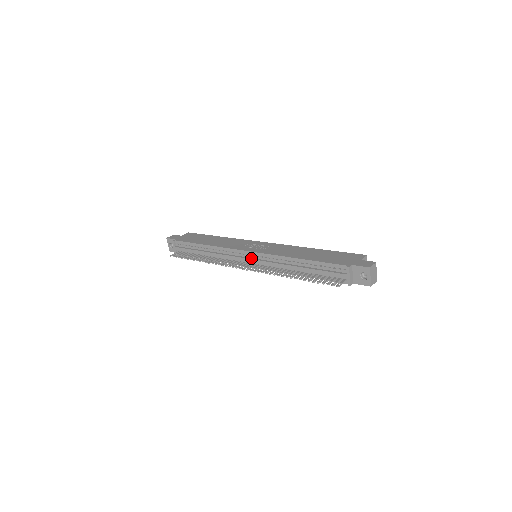
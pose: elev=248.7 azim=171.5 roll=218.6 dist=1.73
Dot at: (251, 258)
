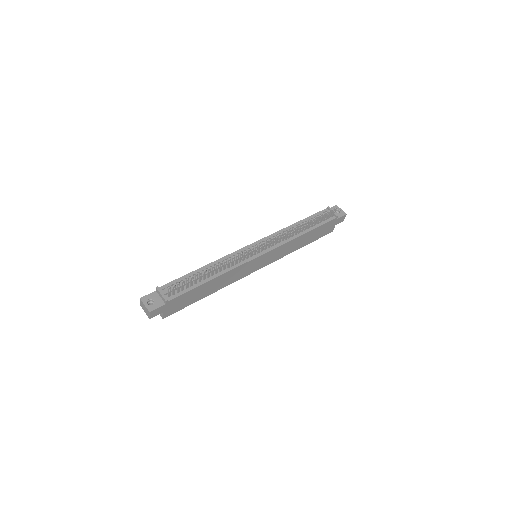
Dot at: occluded
